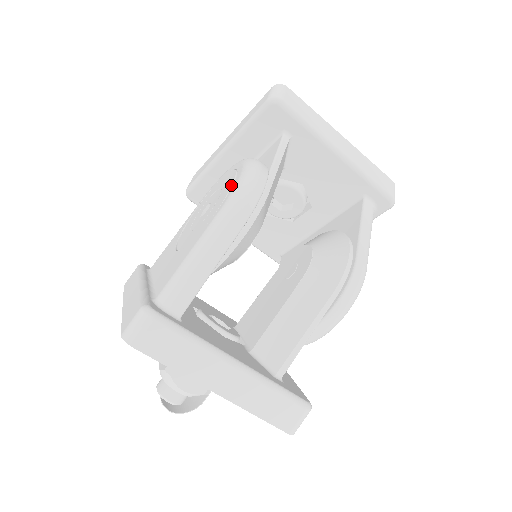
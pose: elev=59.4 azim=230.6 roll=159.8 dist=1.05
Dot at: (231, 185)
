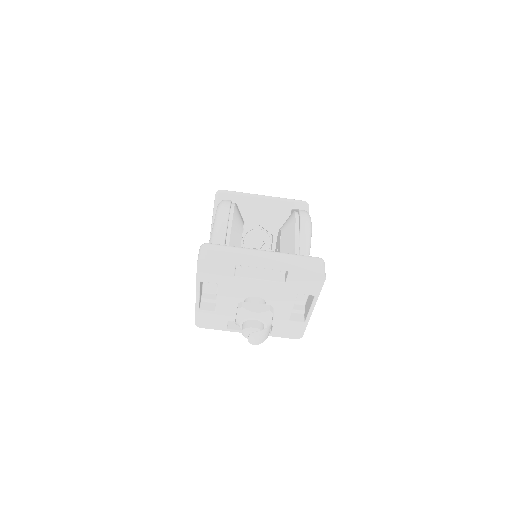
Dot at: occluded
